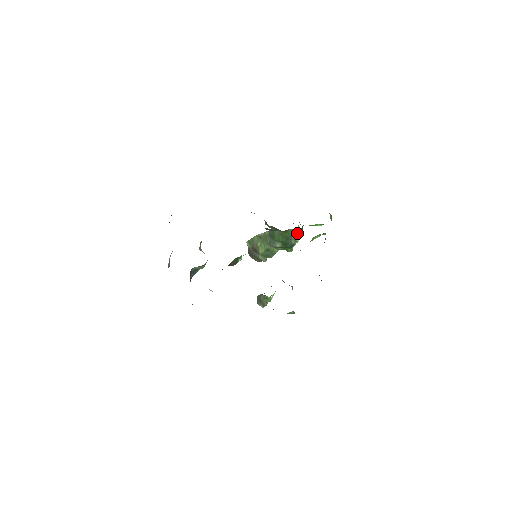
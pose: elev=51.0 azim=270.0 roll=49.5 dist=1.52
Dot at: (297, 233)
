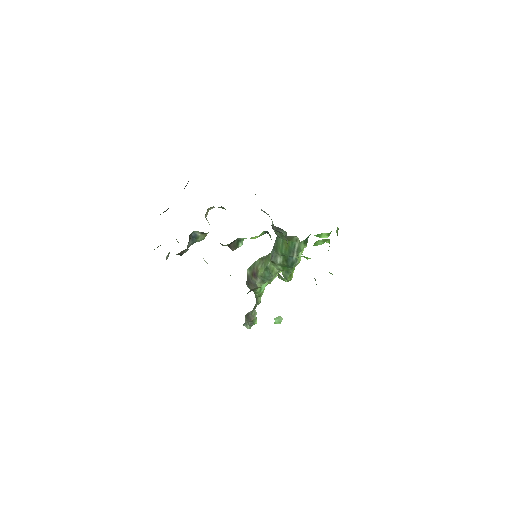
Dot at: (301, 243)
